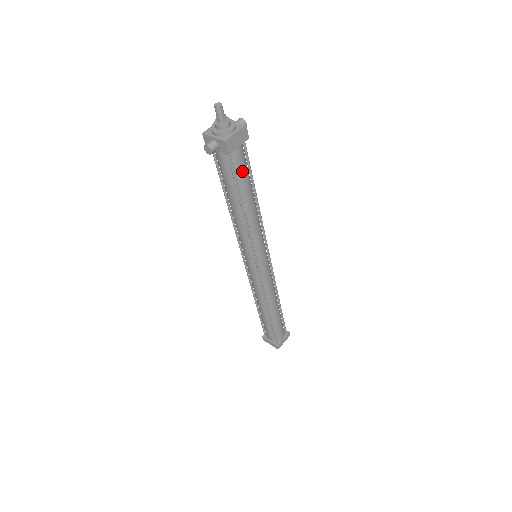
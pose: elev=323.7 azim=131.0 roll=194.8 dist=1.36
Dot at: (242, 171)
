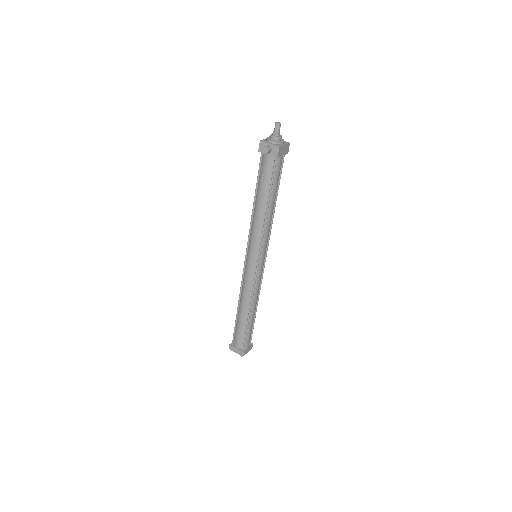
Dot at: (278, 175)
